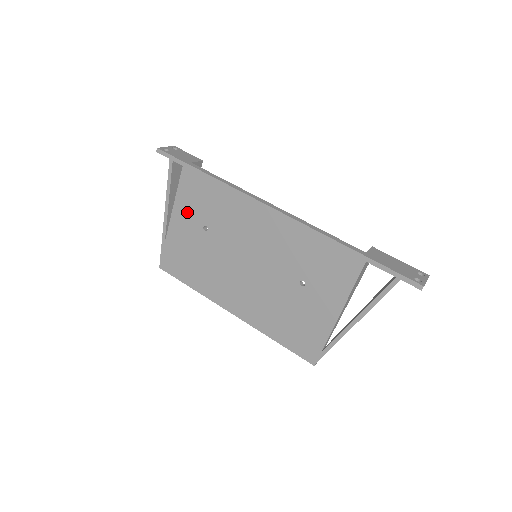
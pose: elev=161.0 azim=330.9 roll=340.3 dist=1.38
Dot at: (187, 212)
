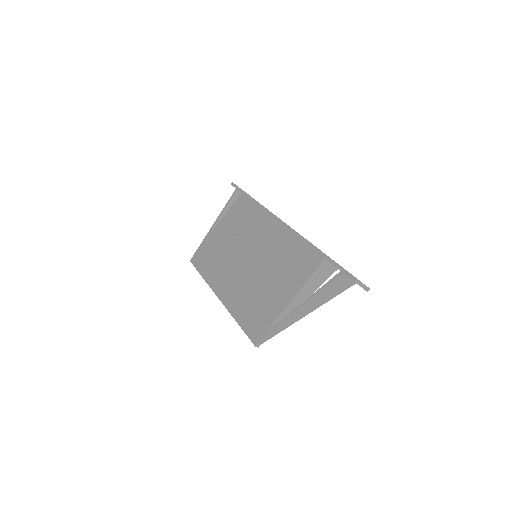
Dot at: (228, 222)
